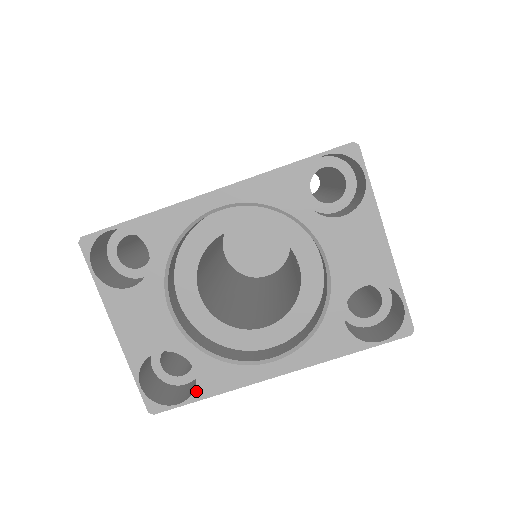
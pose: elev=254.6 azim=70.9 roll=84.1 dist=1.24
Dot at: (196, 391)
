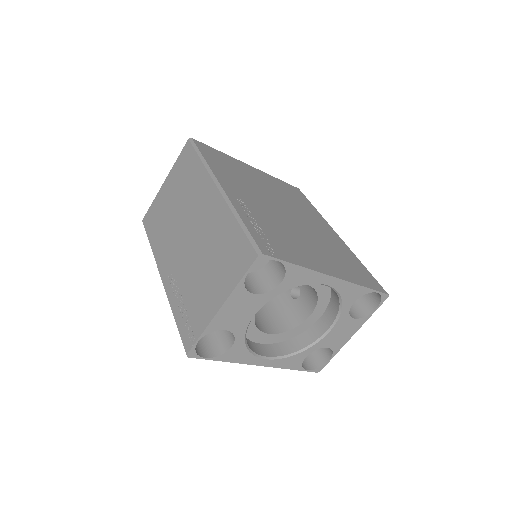
Dot at: (221, 356)
